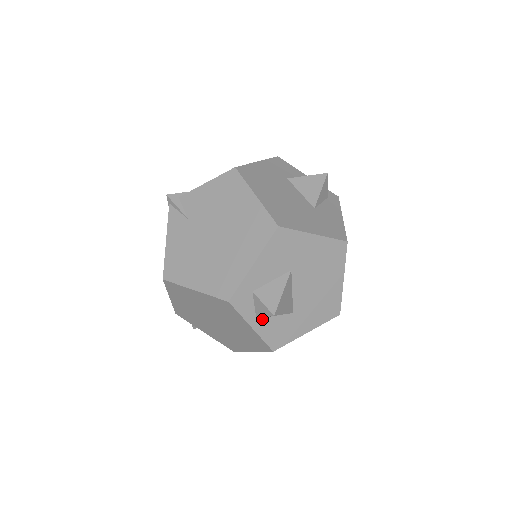
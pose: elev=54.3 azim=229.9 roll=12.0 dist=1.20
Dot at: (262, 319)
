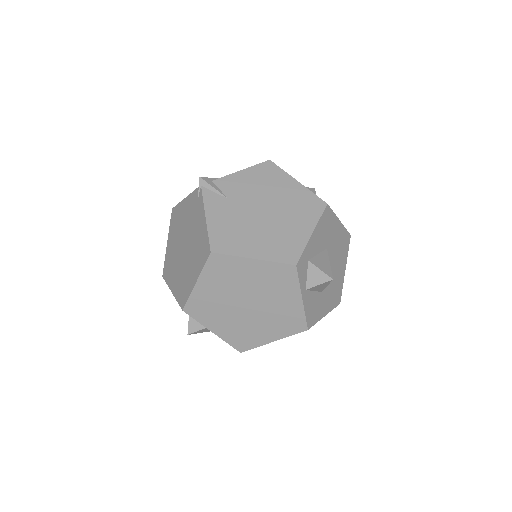
Dot at: (308, 292)
